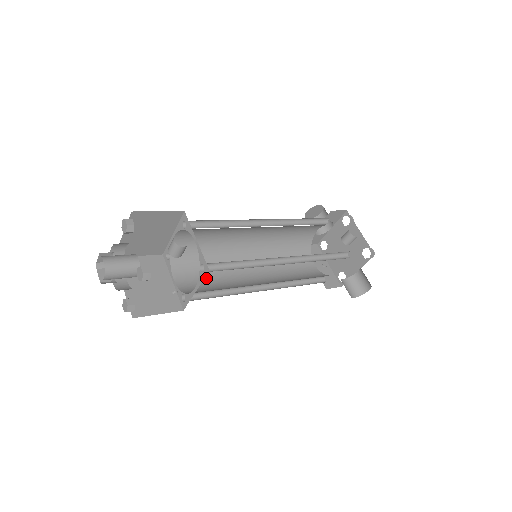
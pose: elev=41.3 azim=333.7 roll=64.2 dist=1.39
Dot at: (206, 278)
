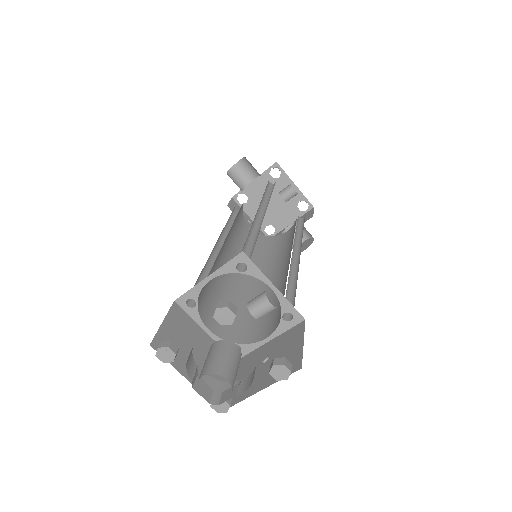
Dot at: occluded
